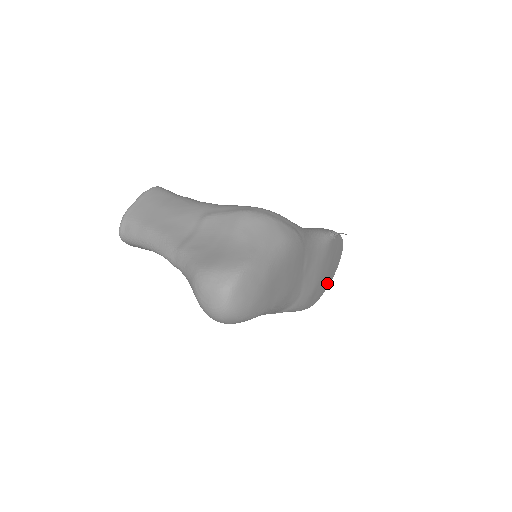
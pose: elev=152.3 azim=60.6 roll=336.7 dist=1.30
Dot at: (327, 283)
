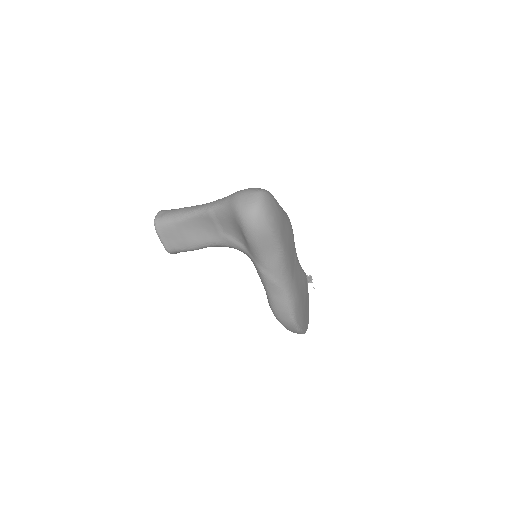
Dot at: (304, 323)
